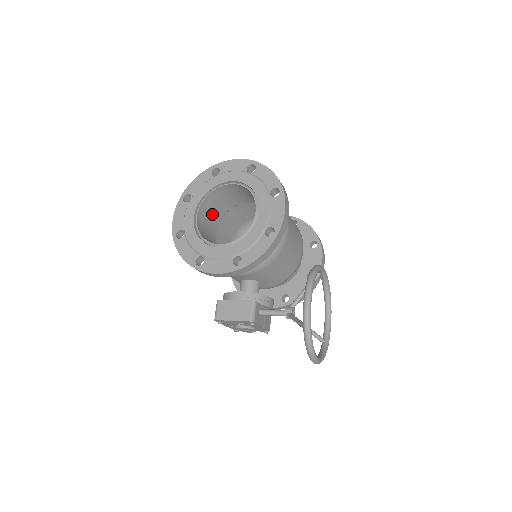
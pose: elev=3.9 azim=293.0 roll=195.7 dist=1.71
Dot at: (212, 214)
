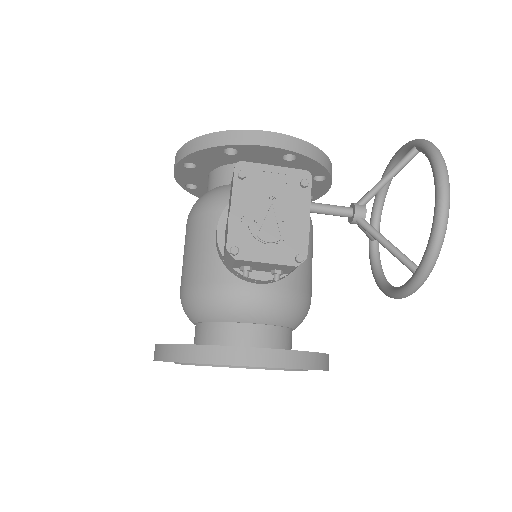
Dot at: occluded
